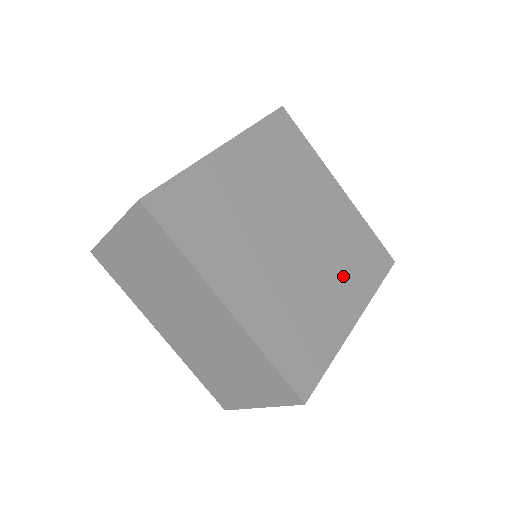
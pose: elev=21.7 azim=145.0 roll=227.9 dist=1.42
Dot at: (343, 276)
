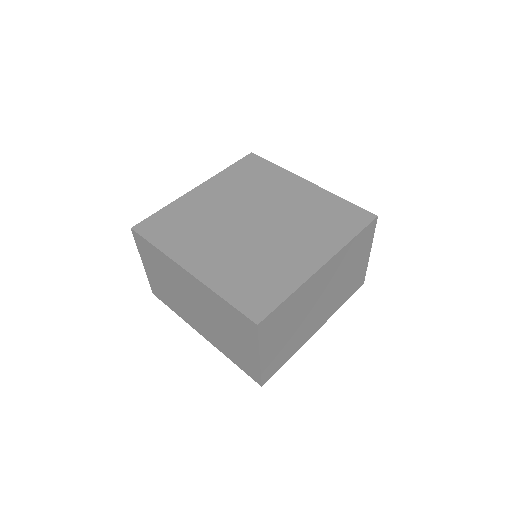
Dot at: (308, 237)
